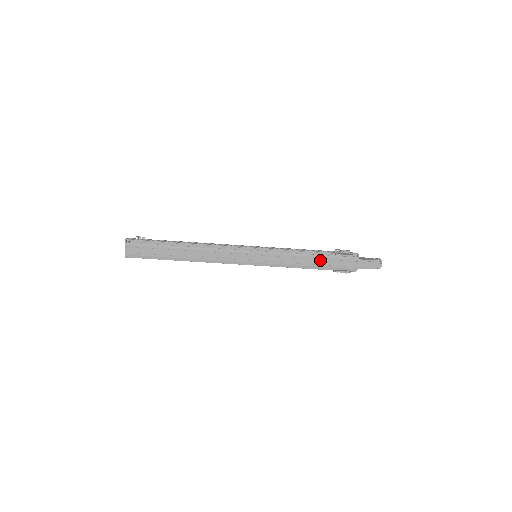
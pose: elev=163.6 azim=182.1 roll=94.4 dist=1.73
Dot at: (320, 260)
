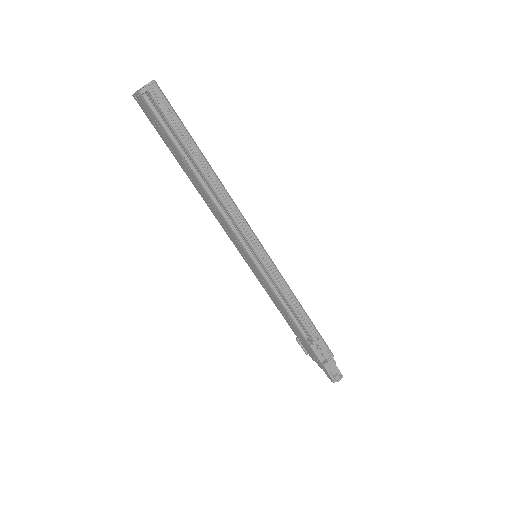
Dot at: (295, 328)
